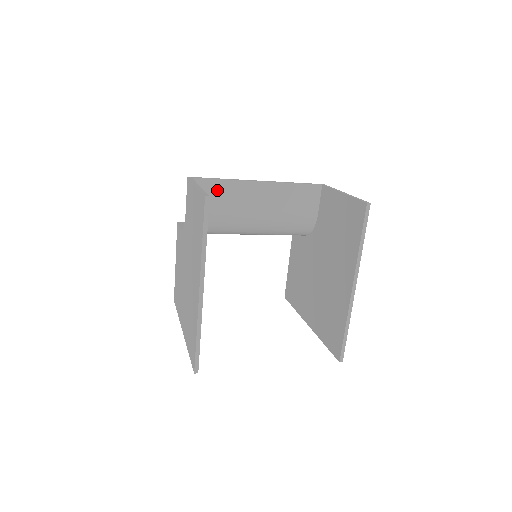
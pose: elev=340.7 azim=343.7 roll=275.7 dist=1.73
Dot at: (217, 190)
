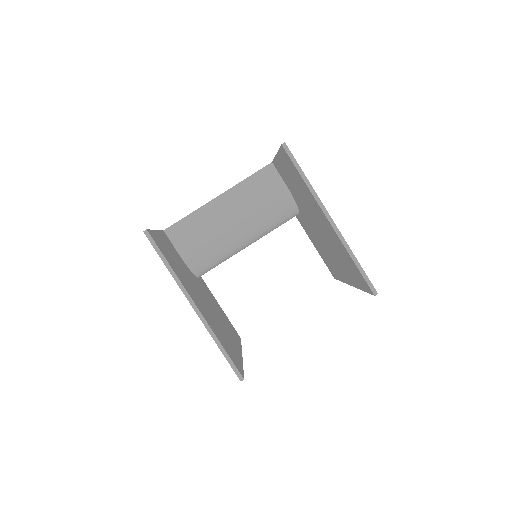
Dot at: (189, 226)
